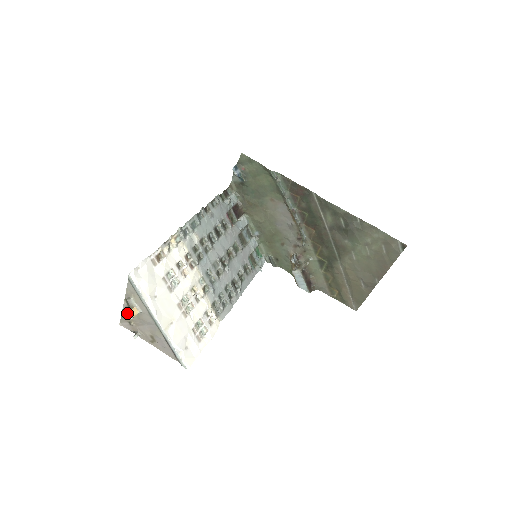
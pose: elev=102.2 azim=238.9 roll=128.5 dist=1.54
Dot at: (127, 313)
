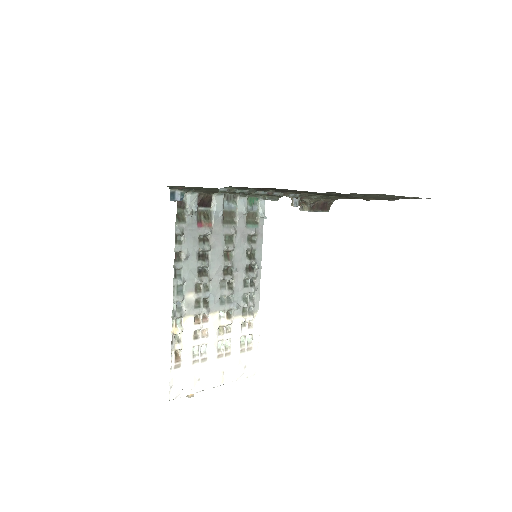
Dot at: occluded
